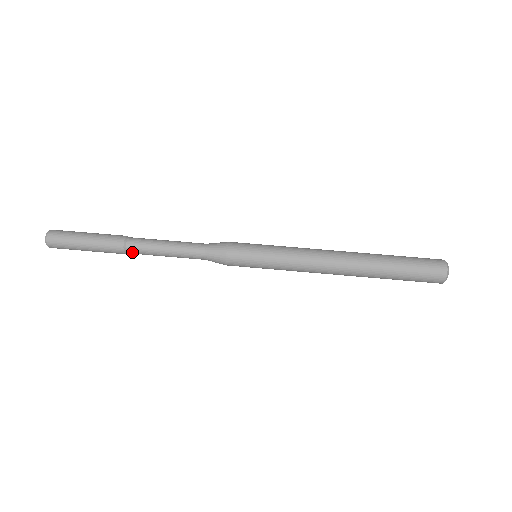
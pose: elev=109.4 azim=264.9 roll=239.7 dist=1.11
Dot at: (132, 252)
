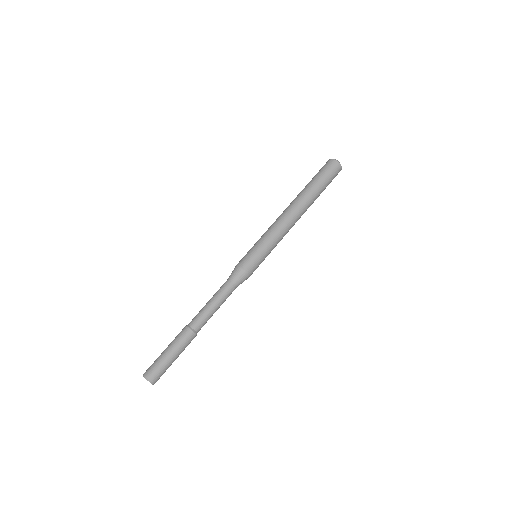
Dot at: (199, 328)
